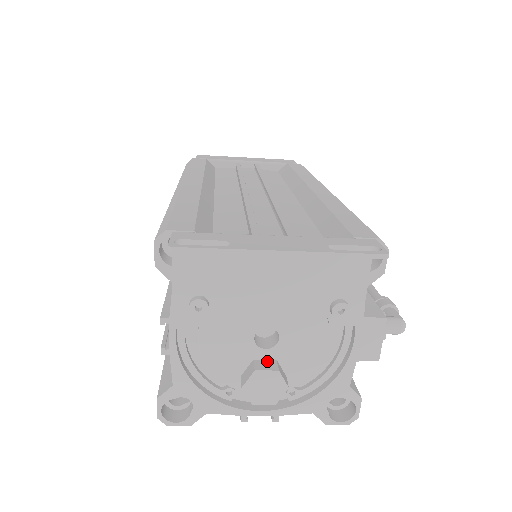
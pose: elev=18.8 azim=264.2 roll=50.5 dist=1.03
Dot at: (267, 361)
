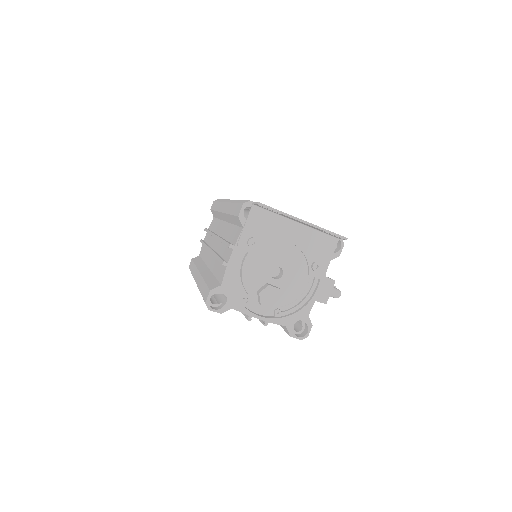
Dot at: (273, 285)
